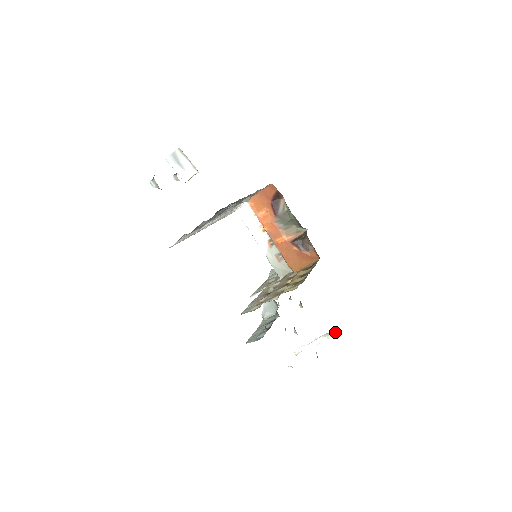
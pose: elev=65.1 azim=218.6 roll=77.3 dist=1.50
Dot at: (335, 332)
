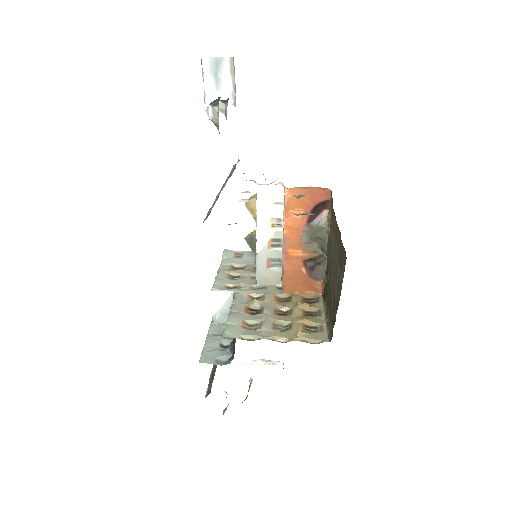
Dot at: (277, 362)
